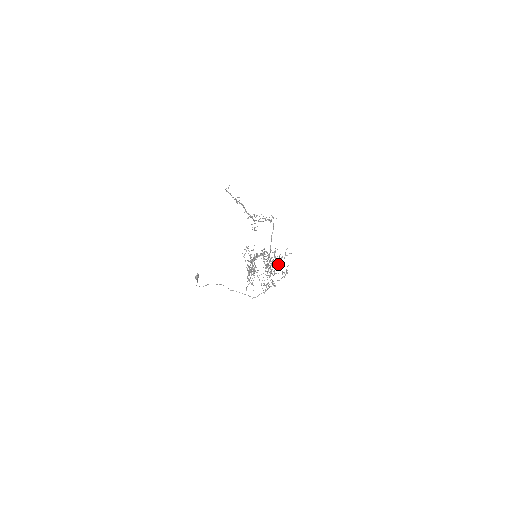
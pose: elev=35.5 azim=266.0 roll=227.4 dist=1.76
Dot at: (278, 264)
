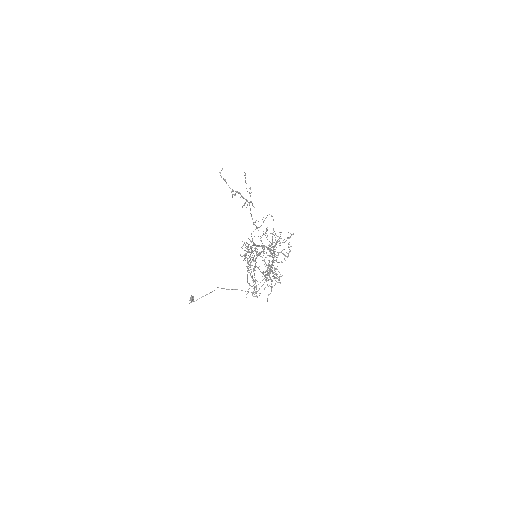
Dot at: (279, 240)
